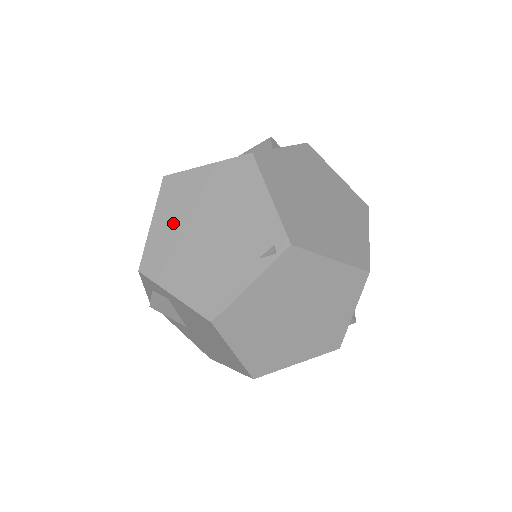
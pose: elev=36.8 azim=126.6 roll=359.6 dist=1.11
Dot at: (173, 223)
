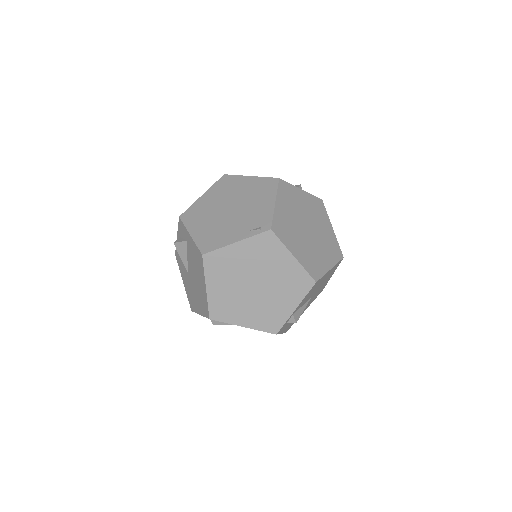
Dot at: (214, 199)
